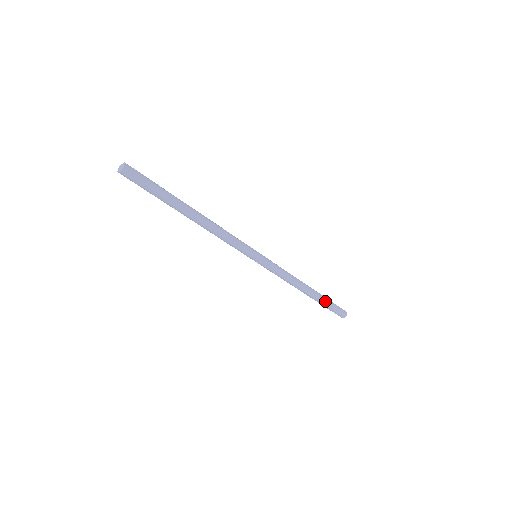
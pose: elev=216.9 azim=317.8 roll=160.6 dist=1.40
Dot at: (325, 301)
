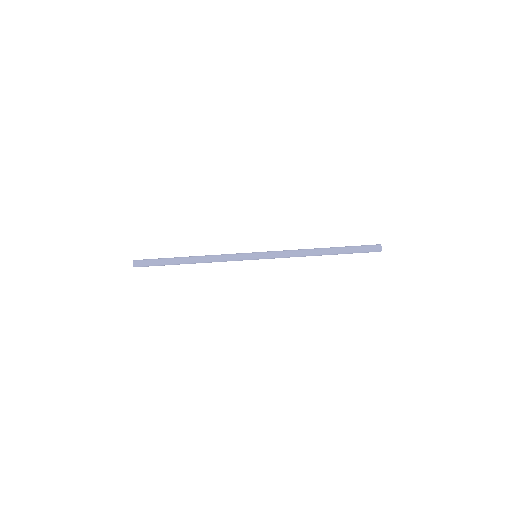
Dot at: (345, 247)
